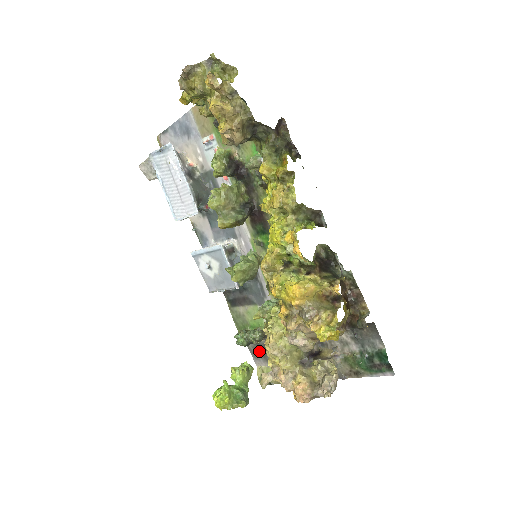
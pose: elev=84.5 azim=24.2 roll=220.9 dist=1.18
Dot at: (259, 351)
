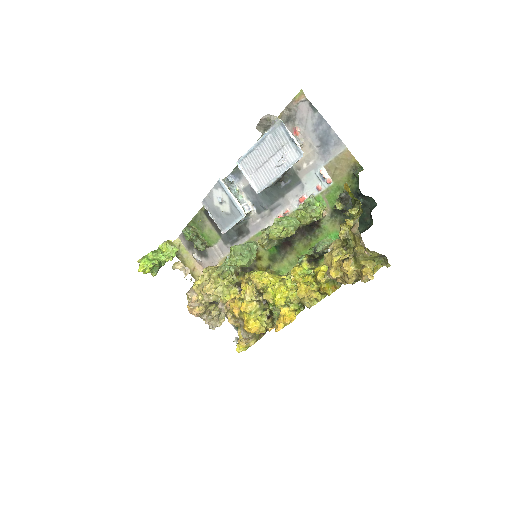
Dot at: occluded
